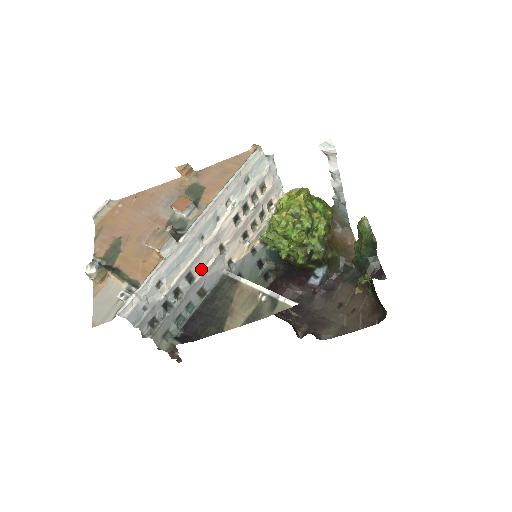
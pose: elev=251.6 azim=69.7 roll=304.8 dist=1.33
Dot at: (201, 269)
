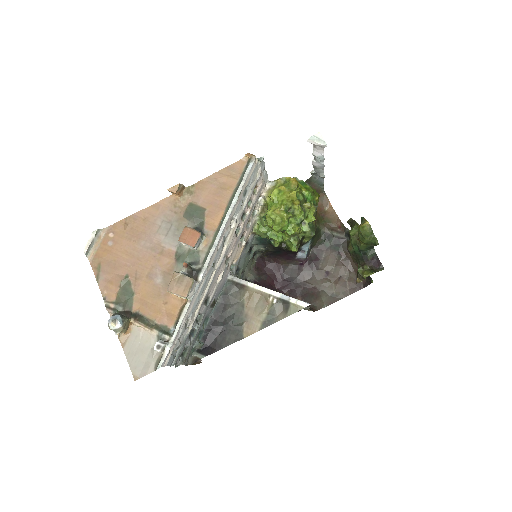
Dot at: (213, 288)
